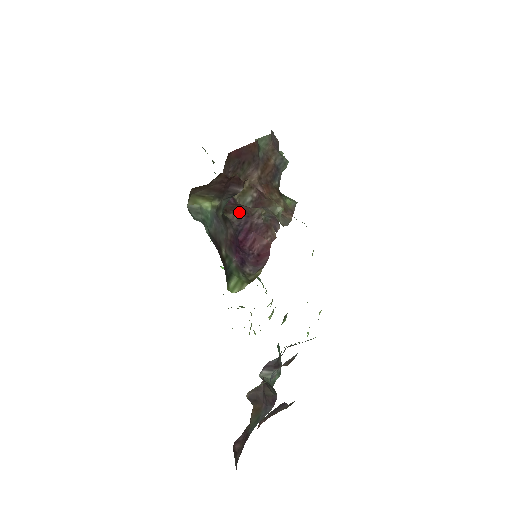
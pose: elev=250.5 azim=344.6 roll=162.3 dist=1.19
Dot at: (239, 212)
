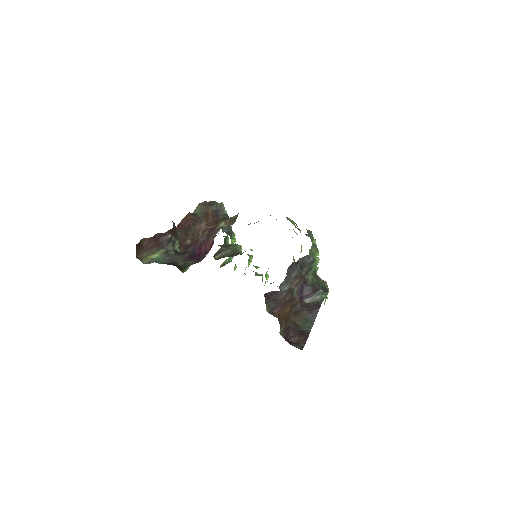
Dot at: (191, 245)
